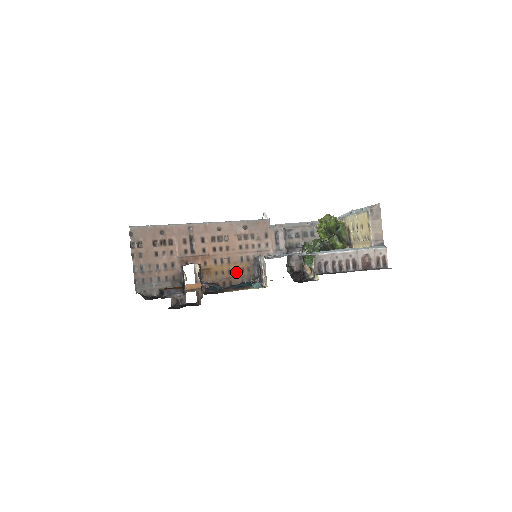
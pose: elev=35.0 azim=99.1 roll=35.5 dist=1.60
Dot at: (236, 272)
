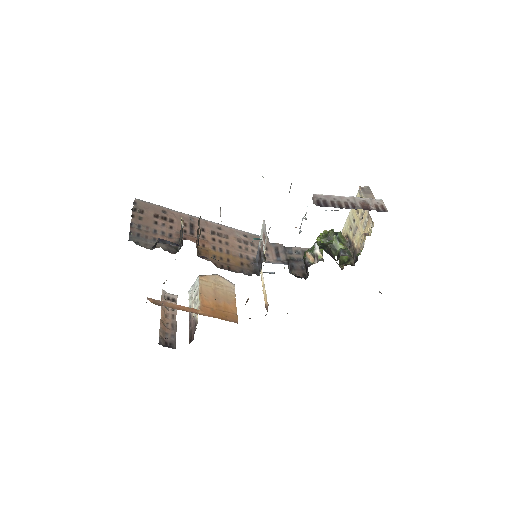
Dot at: (235, 263)
